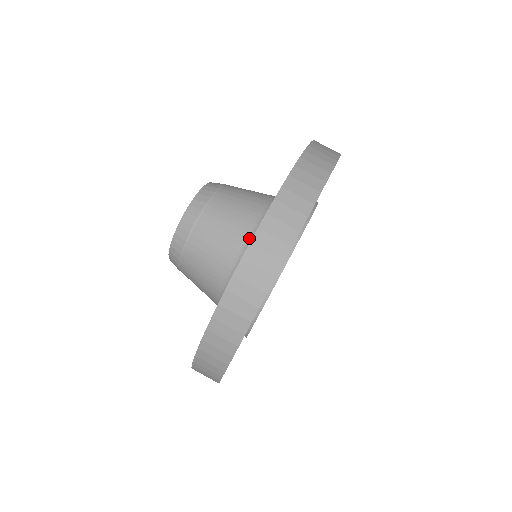
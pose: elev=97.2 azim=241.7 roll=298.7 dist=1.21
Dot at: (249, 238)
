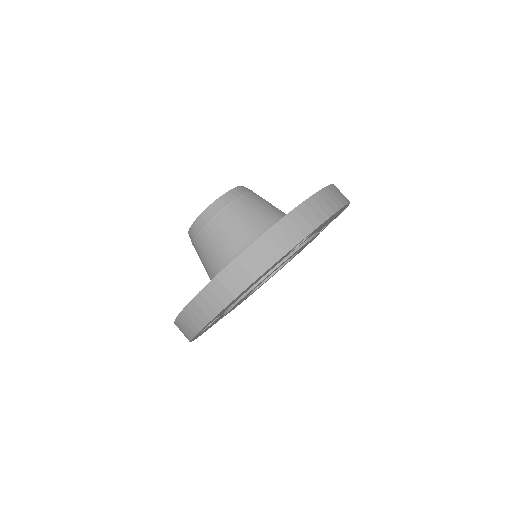
Dot at: (247, 246)
